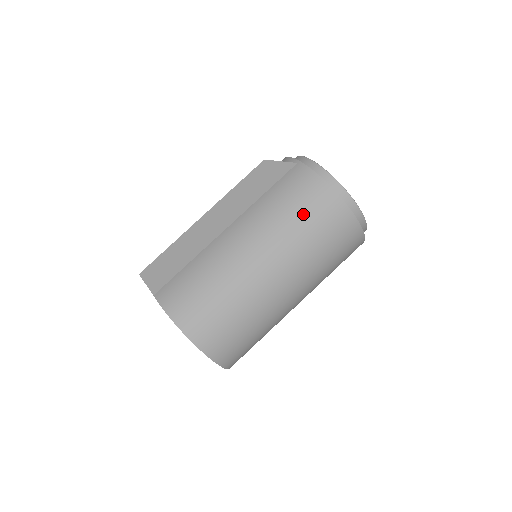
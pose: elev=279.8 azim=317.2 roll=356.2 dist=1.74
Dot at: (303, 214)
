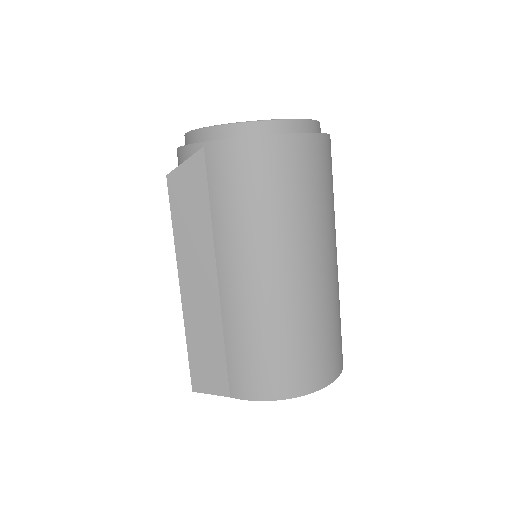
Dot at: (270, 190)
